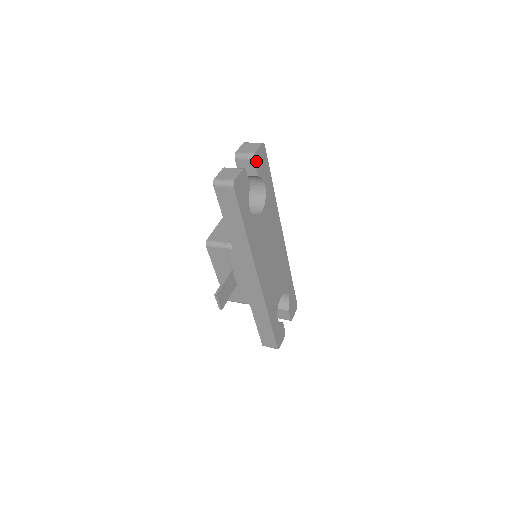
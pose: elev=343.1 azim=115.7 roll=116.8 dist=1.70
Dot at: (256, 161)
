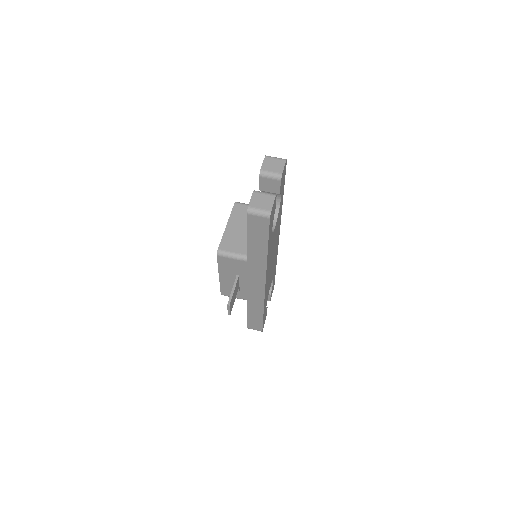
Dot at: (281, 181)
